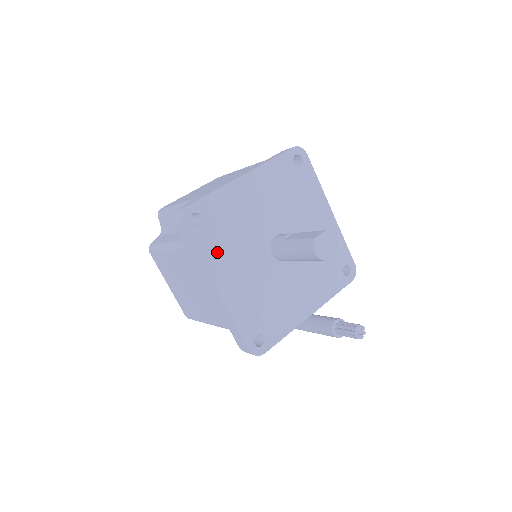
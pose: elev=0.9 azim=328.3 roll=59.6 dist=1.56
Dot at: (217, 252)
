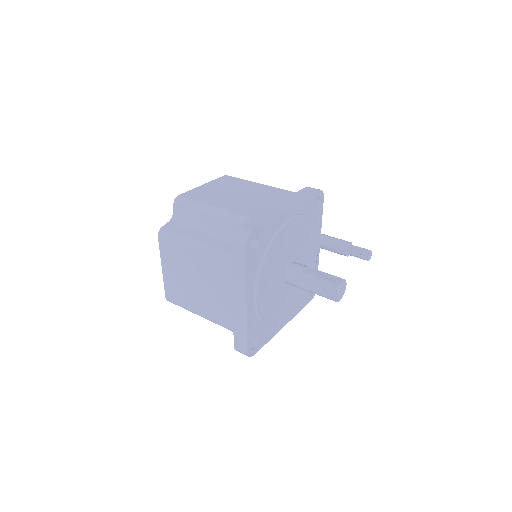
Dot at: (272, 327)
